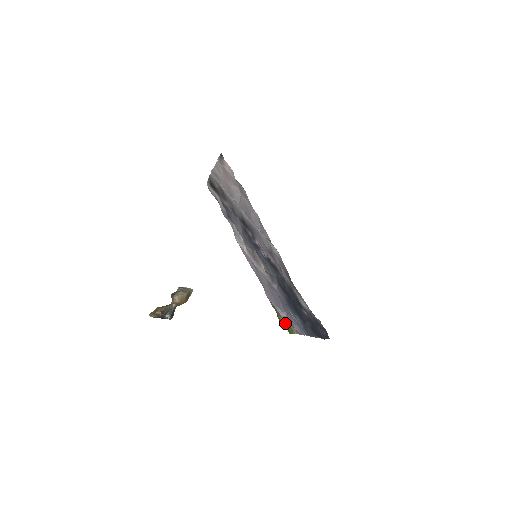
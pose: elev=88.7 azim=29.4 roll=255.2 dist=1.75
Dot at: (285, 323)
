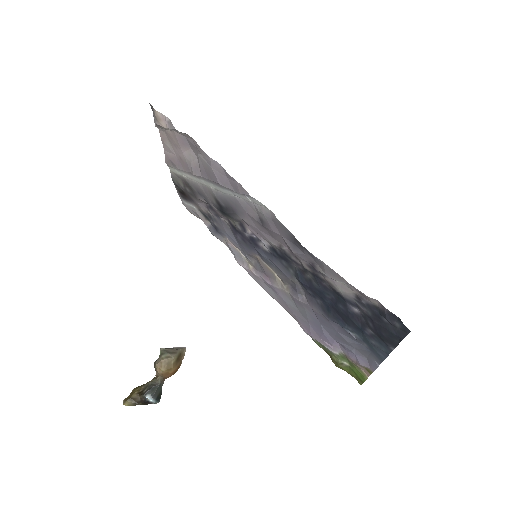
Dot at: (346, 367)
